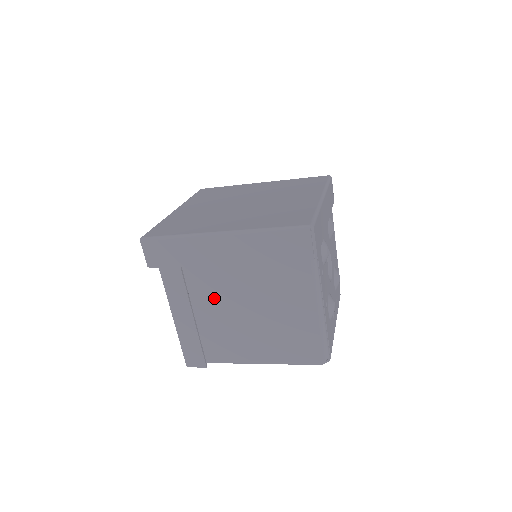
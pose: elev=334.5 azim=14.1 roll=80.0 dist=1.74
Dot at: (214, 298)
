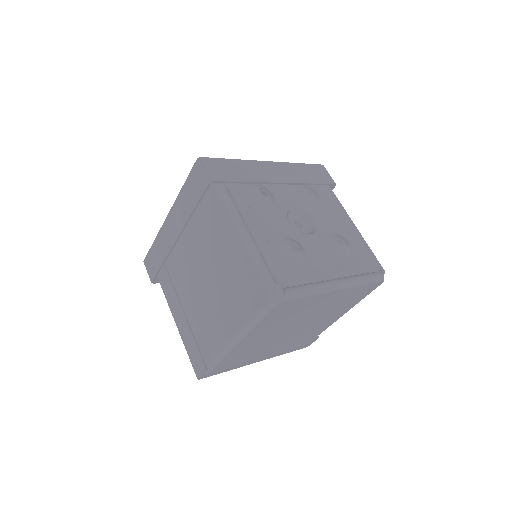
Dot at: (189, 284)
